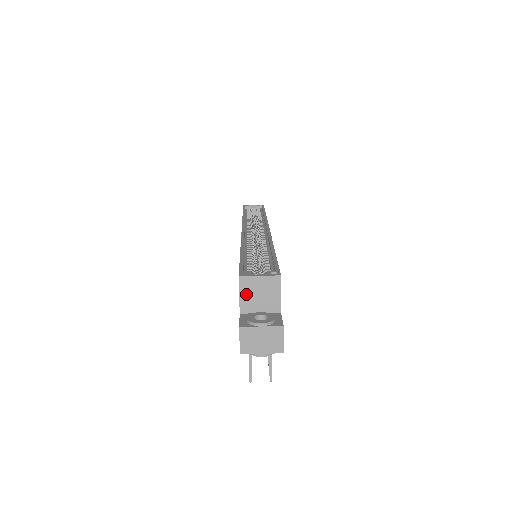
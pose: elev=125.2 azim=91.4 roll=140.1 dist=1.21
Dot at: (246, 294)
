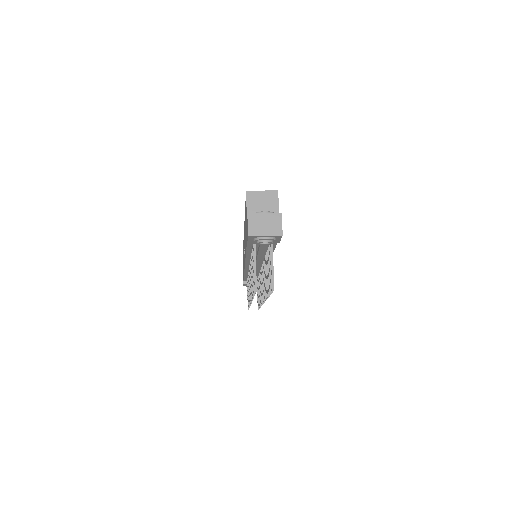
Dot at: (252, 205)
